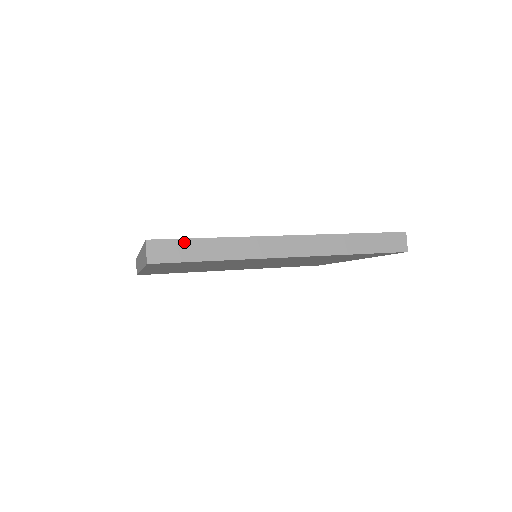
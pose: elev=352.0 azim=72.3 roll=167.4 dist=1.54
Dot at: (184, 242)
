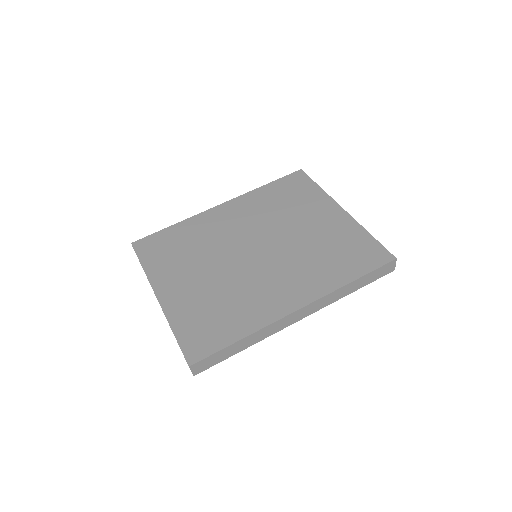
Dot at: (218, 353)
